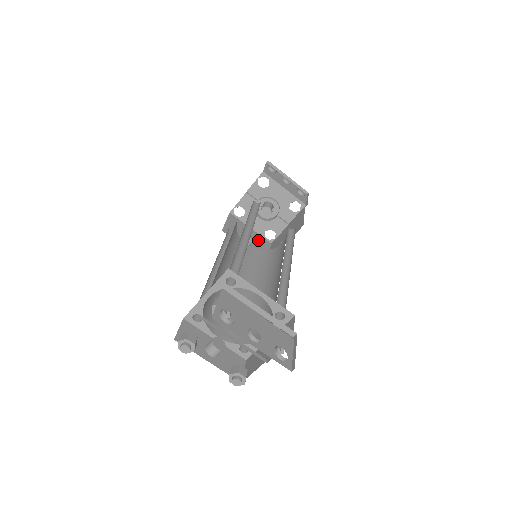
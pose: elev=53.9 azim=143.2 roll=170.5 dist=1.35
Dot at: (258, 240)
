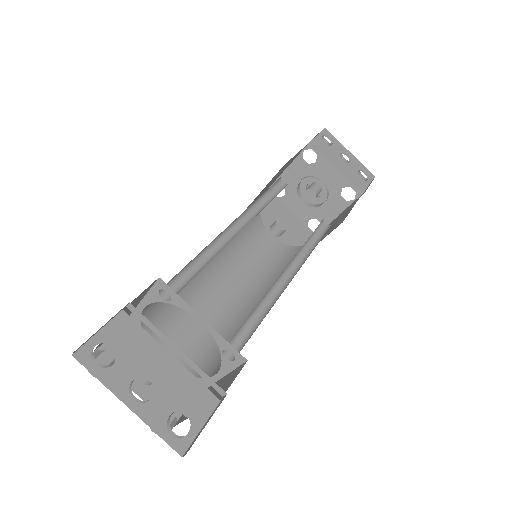
Dot at: (296, 230)
